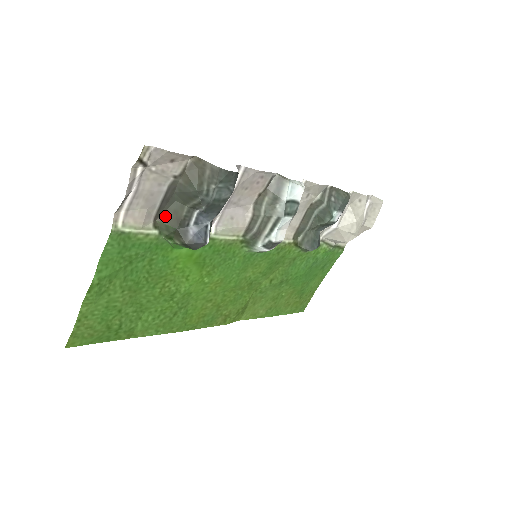
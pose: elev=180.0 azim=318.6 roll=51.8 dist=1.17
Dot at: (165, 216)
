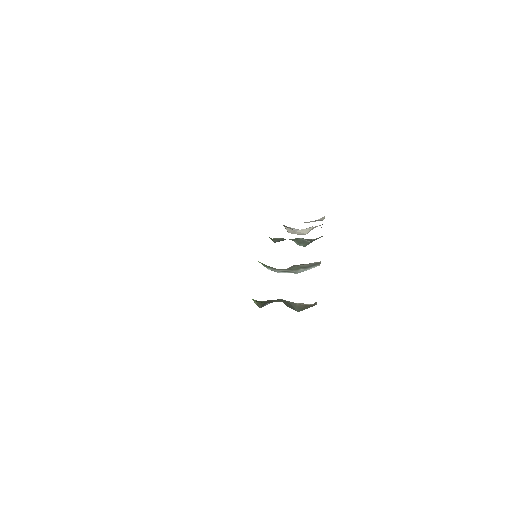
Dot at: (268, 301)
